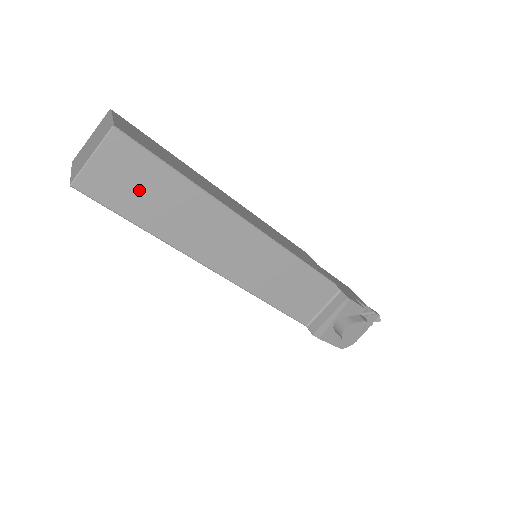
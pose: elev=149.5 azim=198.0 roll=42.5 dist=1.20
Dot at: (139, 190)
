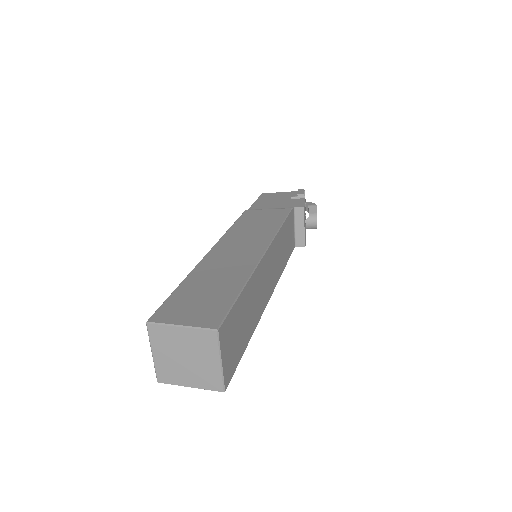
Dot at: (239, 332)
